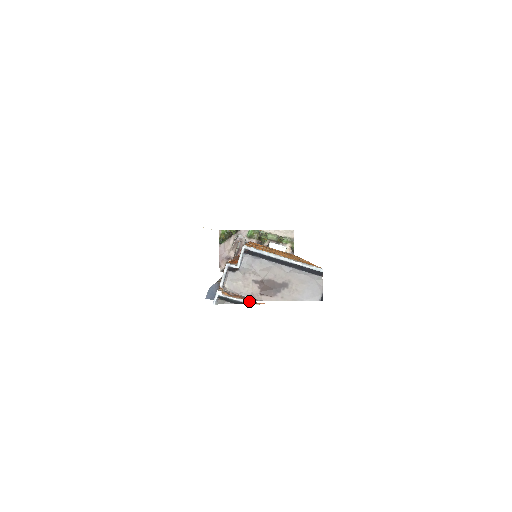
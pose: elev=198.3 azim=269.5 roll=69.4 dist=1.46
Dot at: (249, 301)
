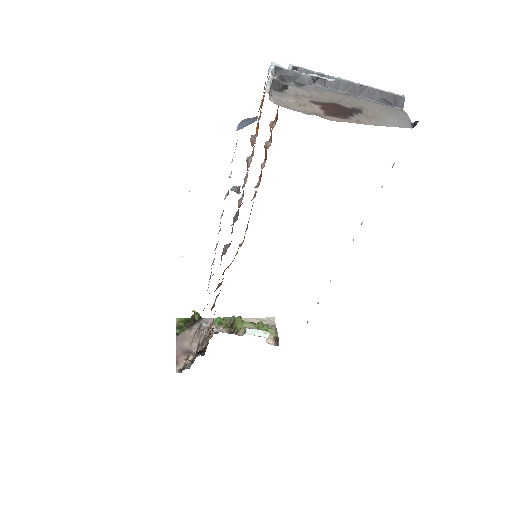
Dot at: (323, 79)
